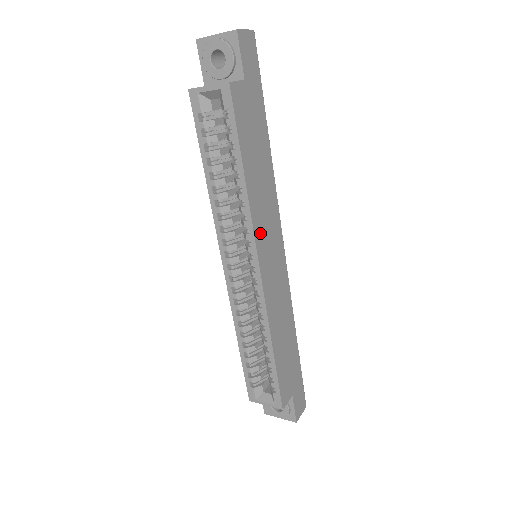
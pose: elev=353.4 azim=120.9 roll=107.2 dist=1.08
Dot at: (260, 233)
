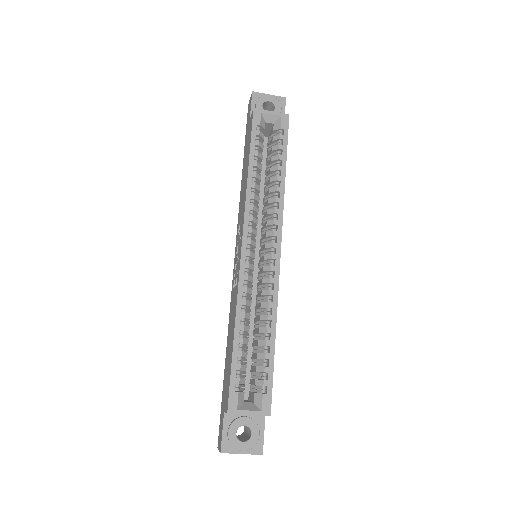
Dot at: occluded
